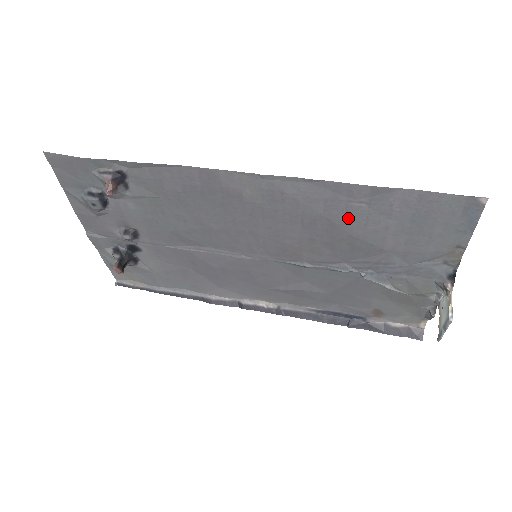
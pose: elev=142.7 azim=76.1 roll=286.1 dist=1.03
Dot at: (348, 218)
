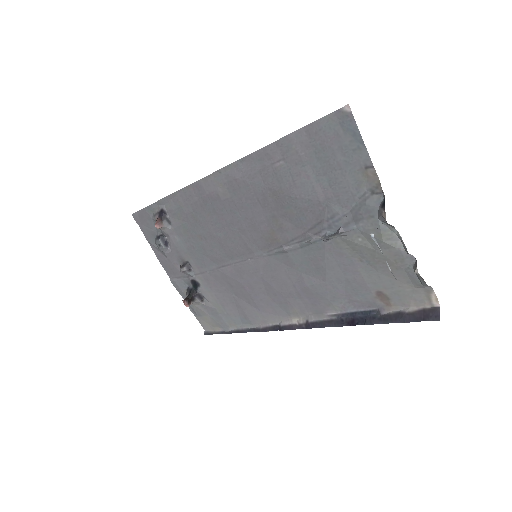
Dot at: (280, 181)
